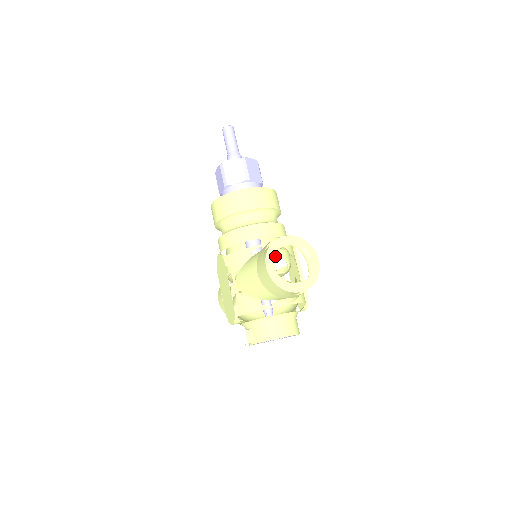
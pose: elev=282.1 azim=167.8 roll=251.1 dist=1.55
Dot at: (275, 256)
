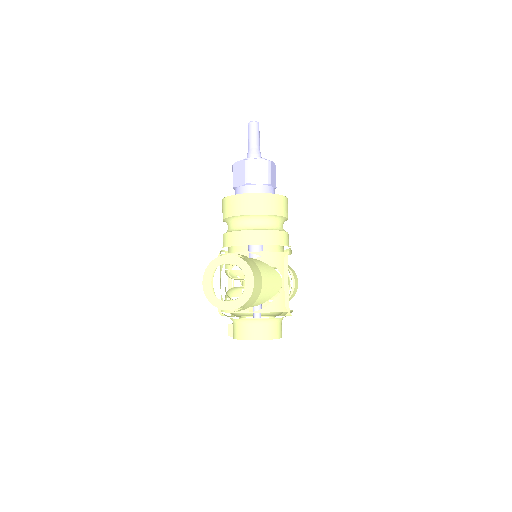
Dot at: occluded
